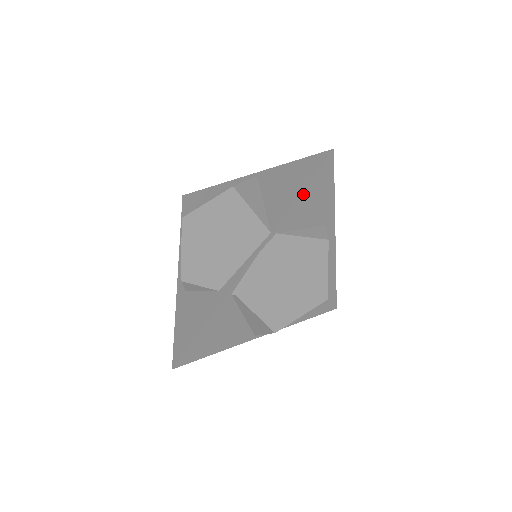
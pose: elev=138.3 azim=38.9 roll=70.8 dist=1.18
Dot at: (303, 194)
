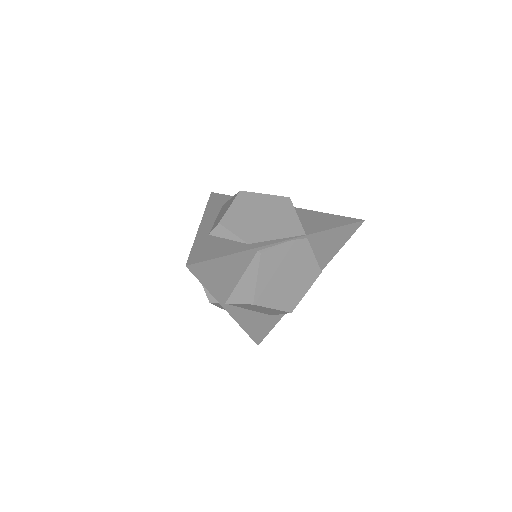
Dot at: (335, 230)
